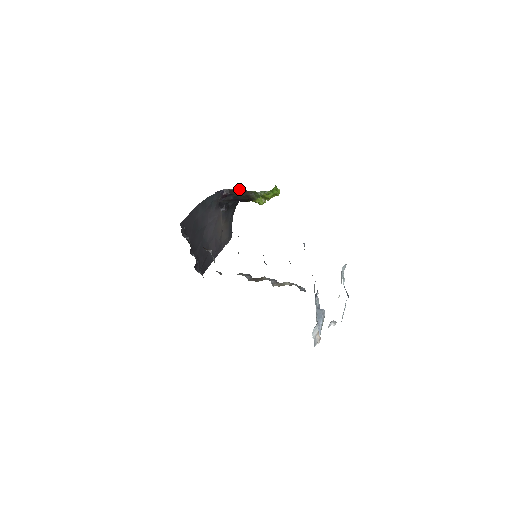
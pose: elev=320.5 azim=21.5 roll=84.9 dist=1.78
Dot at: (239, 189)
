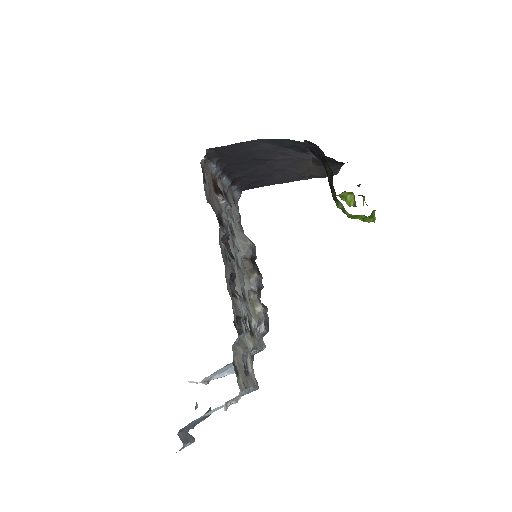
Dot at: occluded
